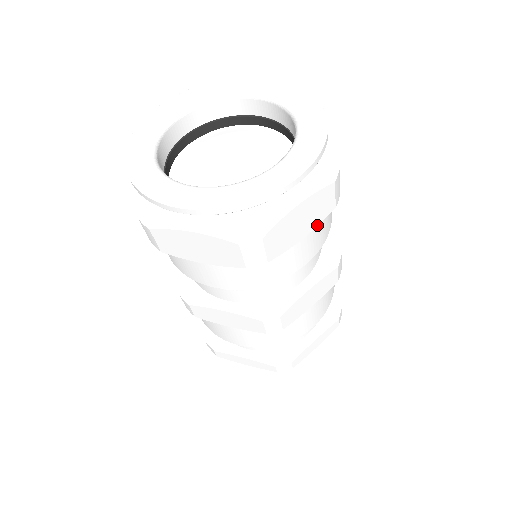
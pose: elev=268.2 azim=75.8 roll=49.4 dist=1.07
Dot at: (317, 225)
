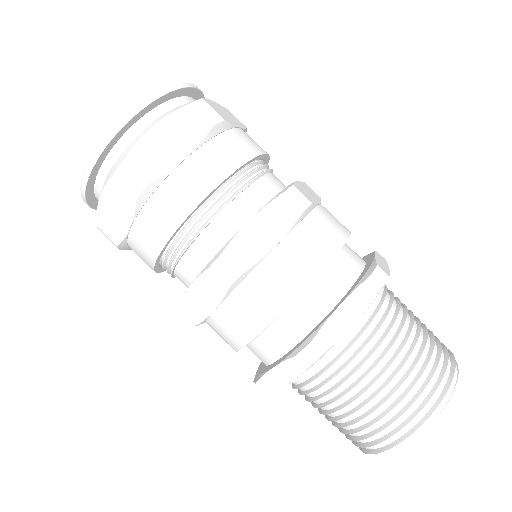
Dot at: (243, 128)
